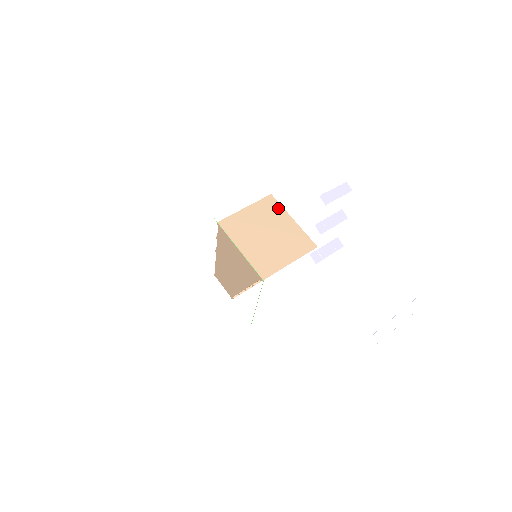
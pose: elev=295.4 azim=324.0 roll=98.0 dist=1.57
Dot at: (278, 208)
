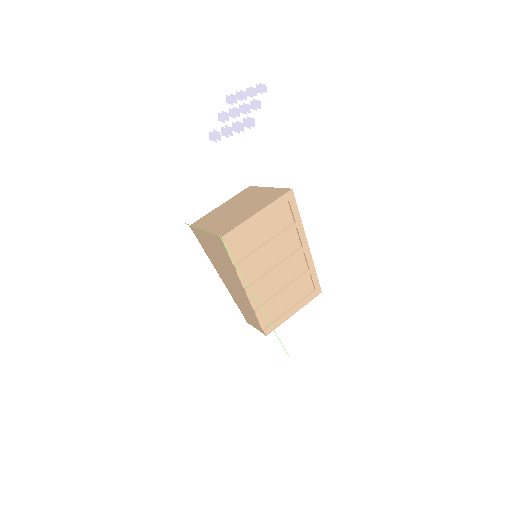
Dot at: (254, 189)
